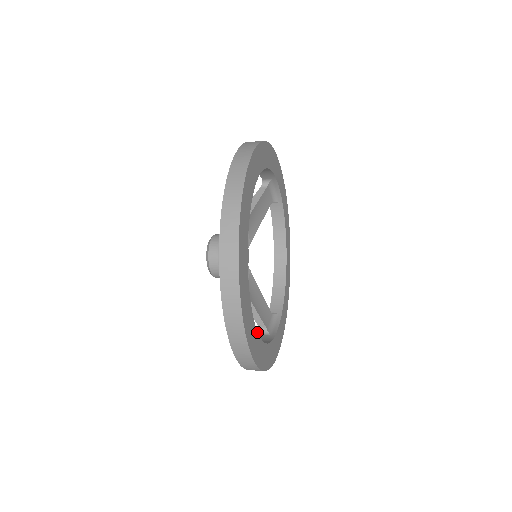
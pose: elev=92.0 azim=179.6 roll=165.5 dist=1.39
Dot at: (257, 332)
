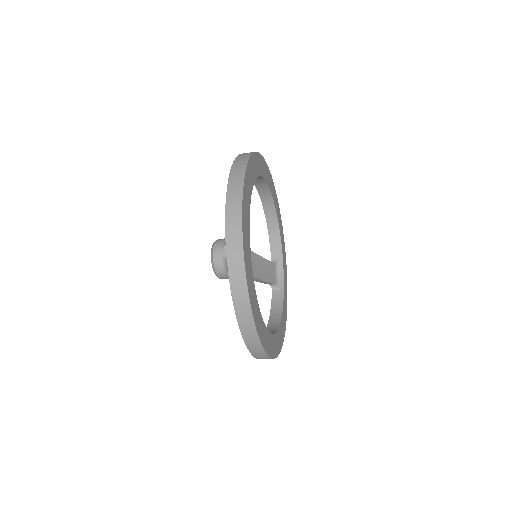
Dot at: (277, 331)
